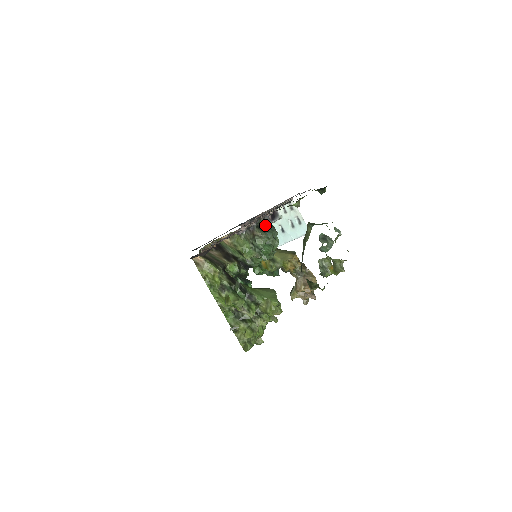
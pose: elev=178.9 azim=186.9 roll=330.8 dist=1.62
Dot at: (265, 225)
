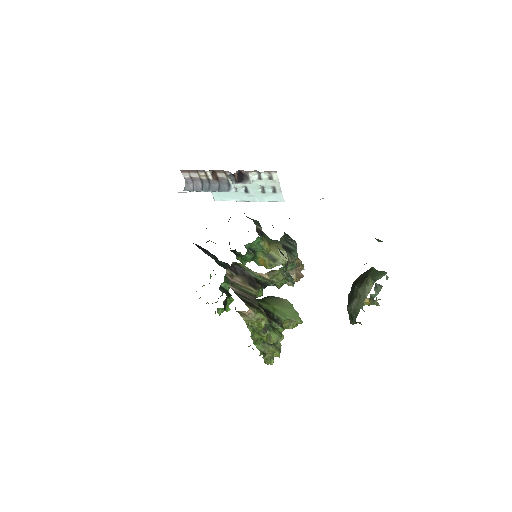
Dot at: (288, 242)
